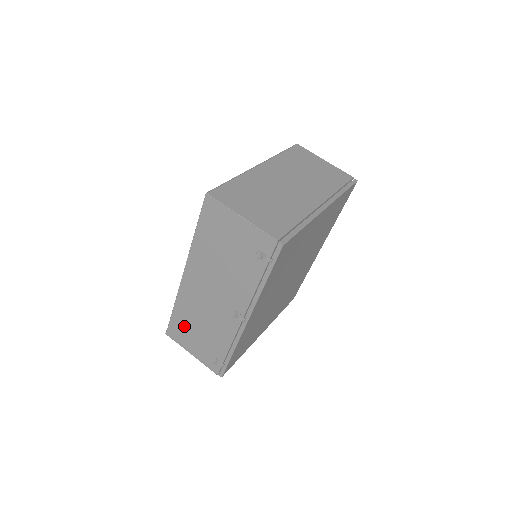
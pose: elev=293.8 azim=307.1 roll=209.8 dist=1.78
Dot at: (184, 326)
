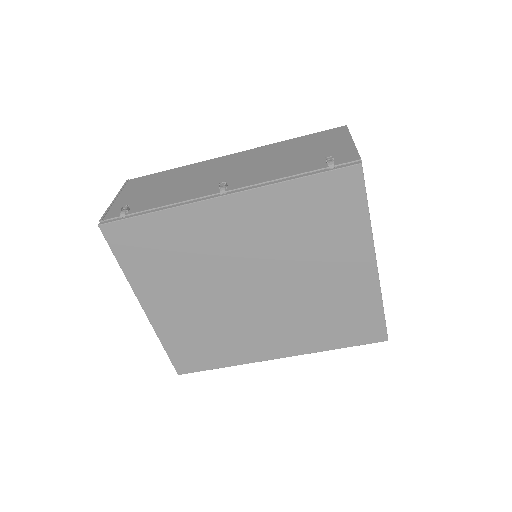
Dot at: (156, 181)
